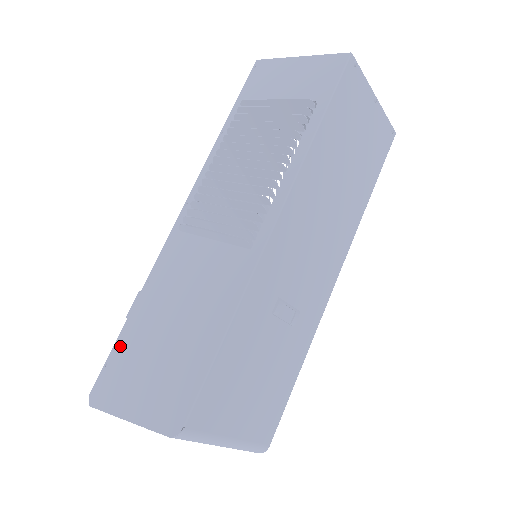
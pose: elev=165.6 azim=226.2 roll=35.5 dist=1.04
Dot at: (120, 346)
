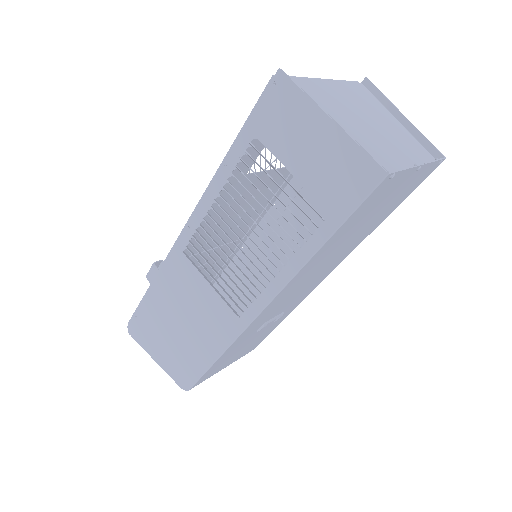
Dot at: (144, 311)
